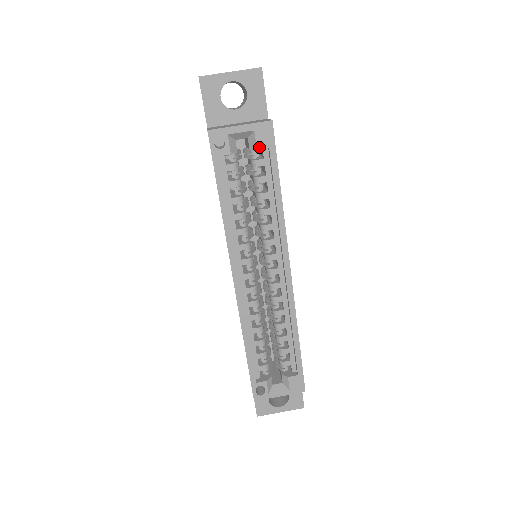
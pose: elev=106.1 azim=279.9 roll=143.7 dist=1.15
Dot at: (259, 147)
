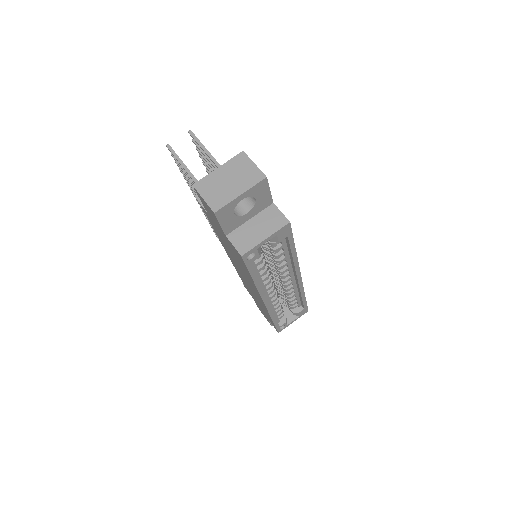
Dot at: (280, 240)
